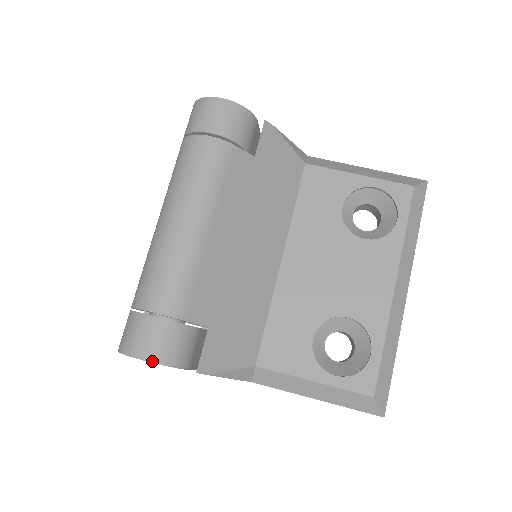
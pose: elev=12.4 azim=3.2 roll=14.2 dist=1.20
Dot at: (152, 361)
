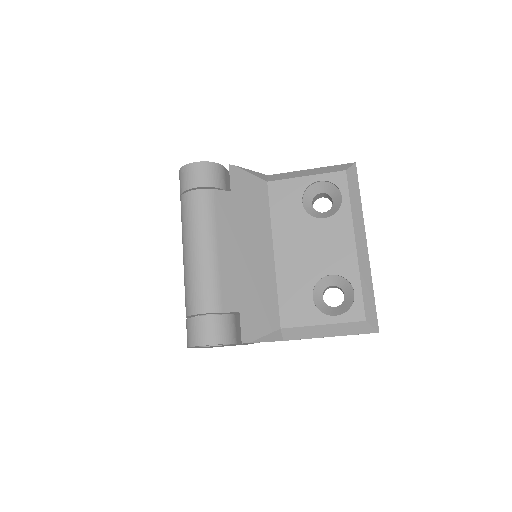
Dot at: (211, 344)
